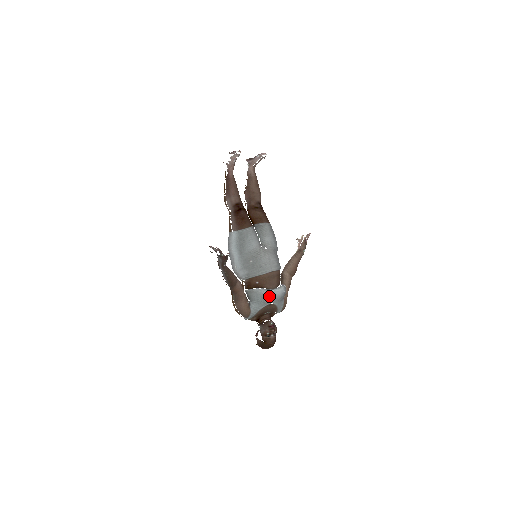
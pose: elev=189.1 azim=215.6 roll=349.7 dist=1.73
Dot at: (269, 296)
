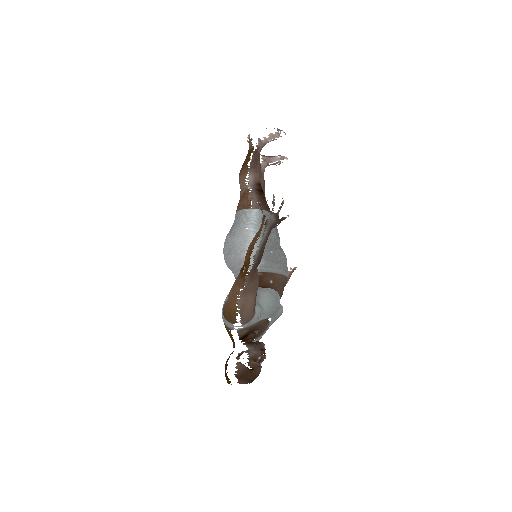
Dot at: (278, 306)
